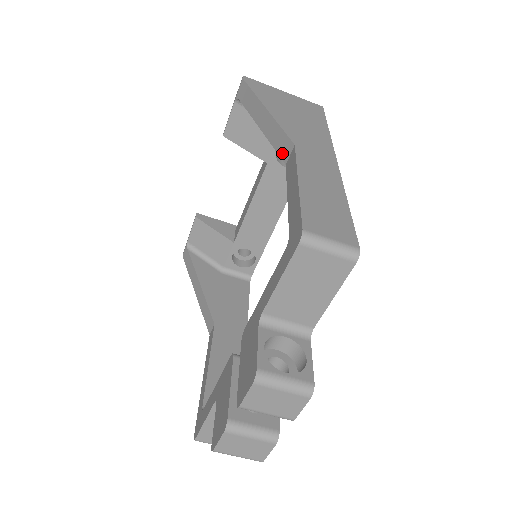
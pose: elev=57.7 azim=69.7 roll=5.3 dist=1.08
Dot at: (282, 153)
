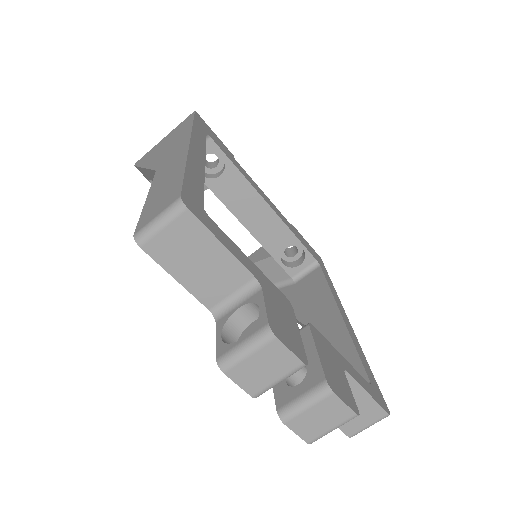
Dot at: occluded
